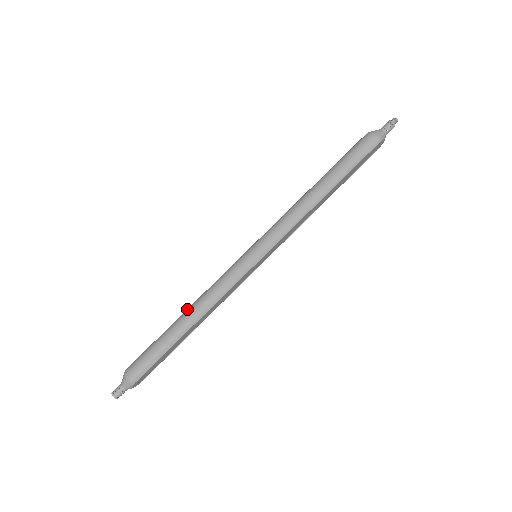
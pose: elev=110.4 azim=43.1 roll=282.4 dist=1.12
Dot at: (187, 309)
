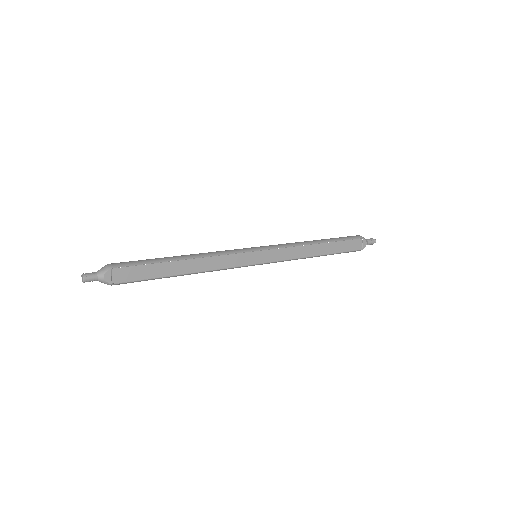
Dot at: occluded
